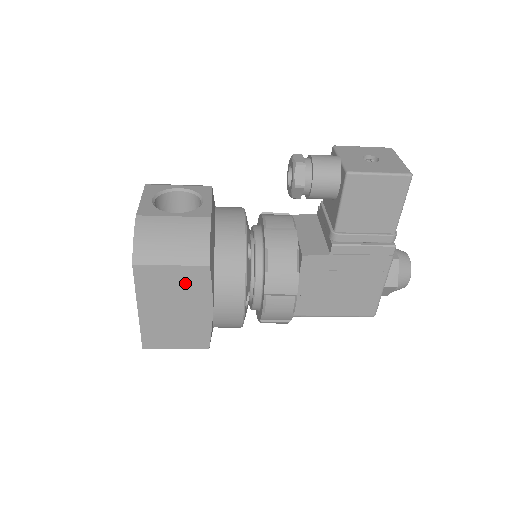
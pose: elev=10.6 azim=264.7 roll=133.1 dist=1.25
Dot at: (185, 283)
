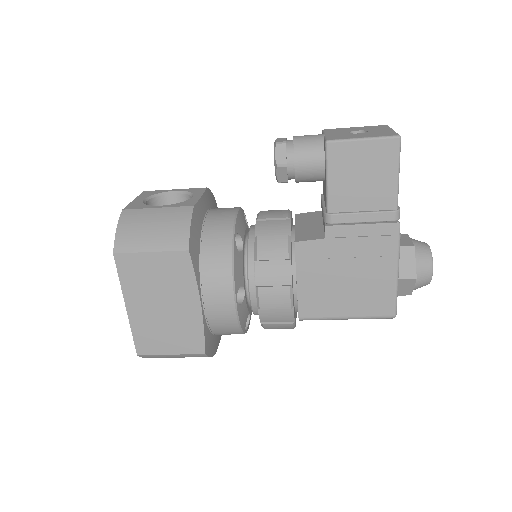
Dot at: (167, 272)
